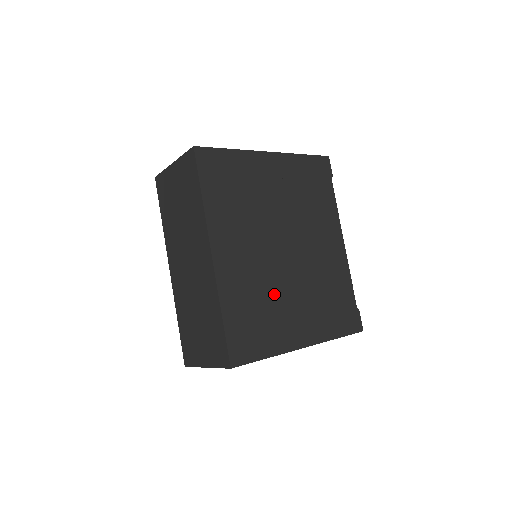
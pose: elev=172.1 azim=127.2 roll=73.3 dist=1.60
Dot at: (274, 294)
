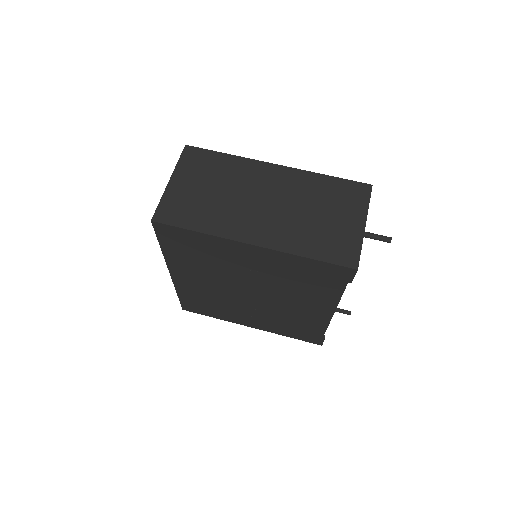
Dot at: (228, 304)
